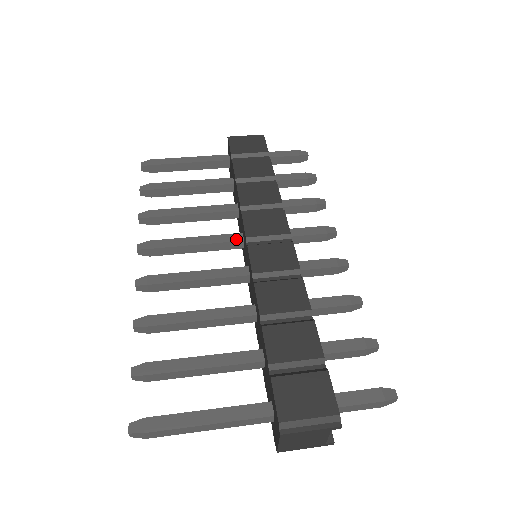
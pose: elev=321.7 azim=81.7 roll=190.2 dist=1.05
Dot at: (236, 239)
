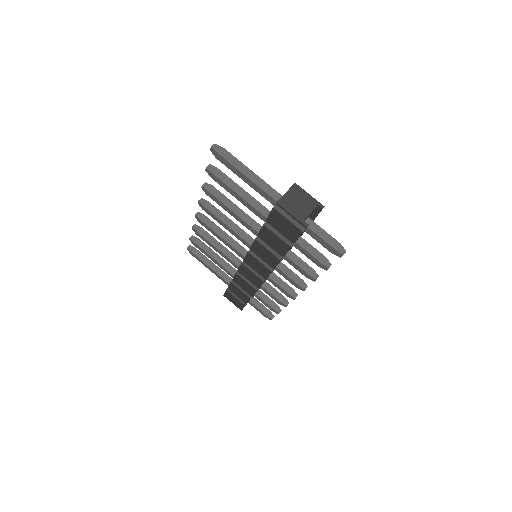
Dot at: (247, 246)
